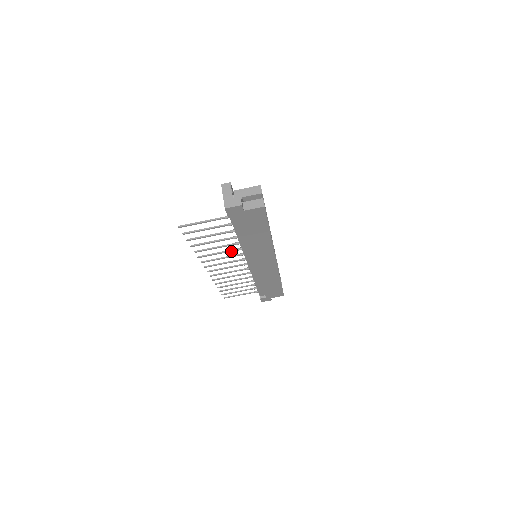
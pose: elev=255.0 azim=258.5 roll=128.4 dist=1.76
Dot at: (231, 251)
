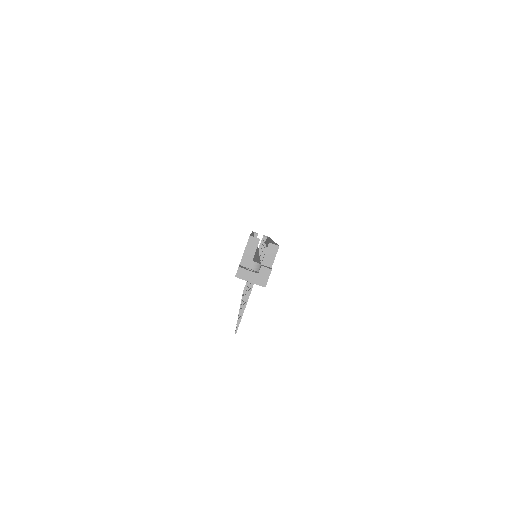
Dot at: occluded
